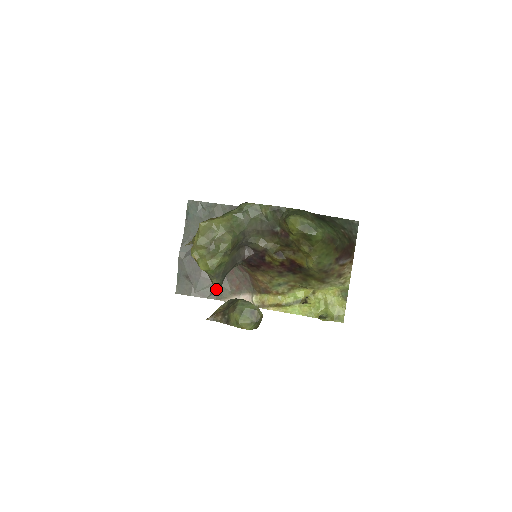
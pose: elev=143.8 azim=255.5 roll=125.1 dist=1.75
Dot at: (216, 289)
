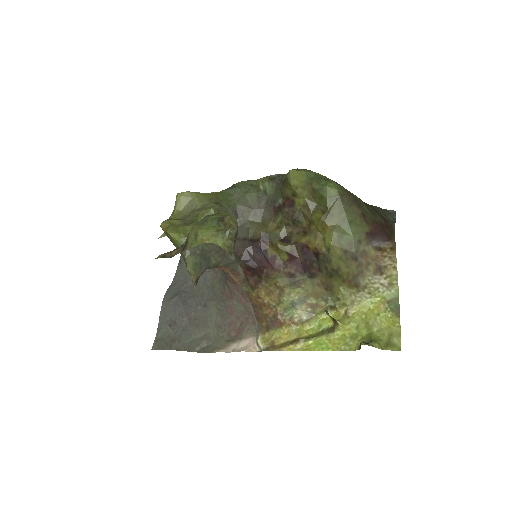
Dot at: (190, 270)
